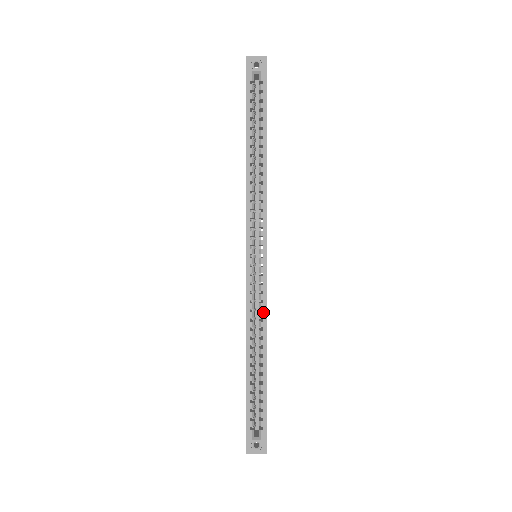
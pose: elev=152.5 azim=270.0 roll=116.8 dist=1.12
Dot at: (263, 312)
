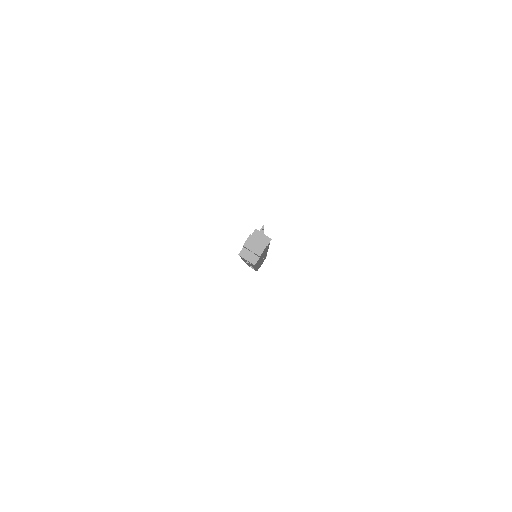
Dot at: occluded
